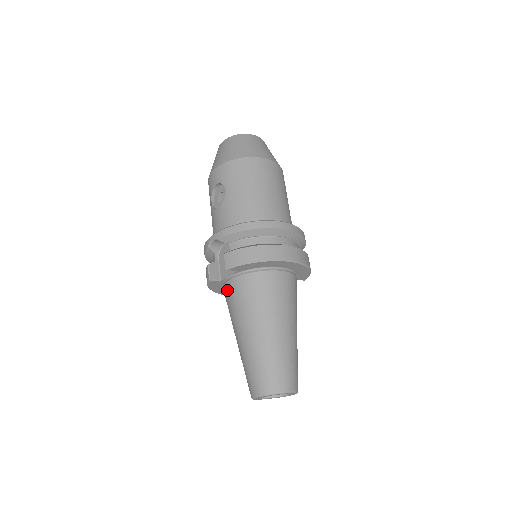
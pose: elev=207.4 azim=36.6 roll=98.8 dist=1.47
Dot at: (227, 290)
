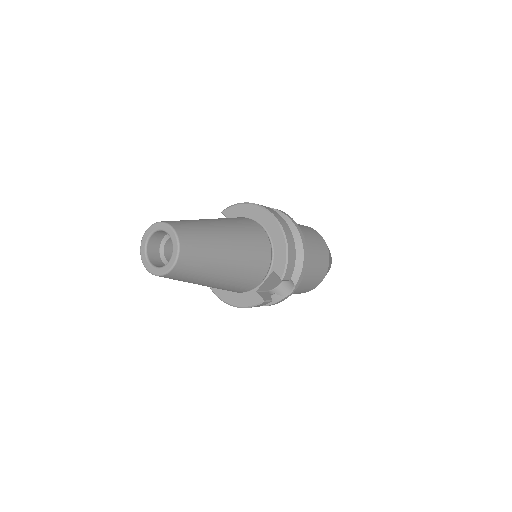
Dot at: occluded
